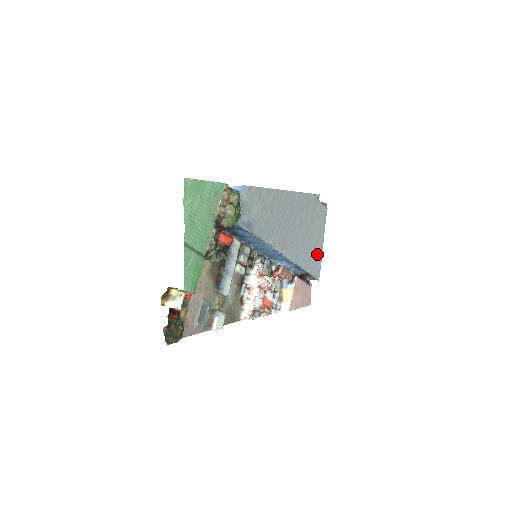
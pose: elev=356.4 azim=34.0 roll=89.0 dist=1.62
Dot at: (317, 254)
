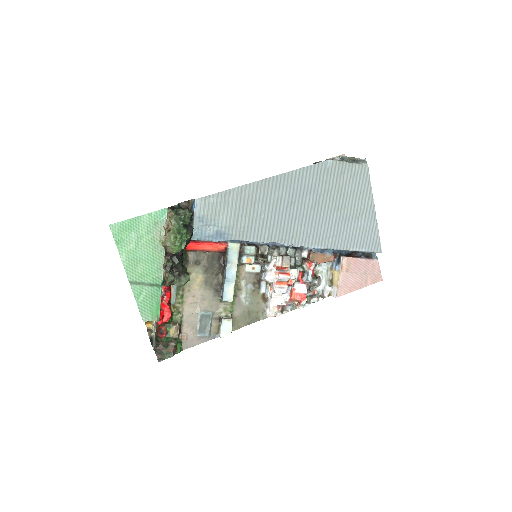
Dot at: (366, 225)
